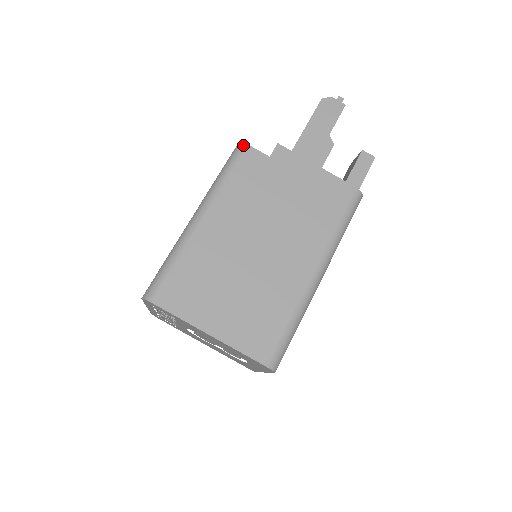
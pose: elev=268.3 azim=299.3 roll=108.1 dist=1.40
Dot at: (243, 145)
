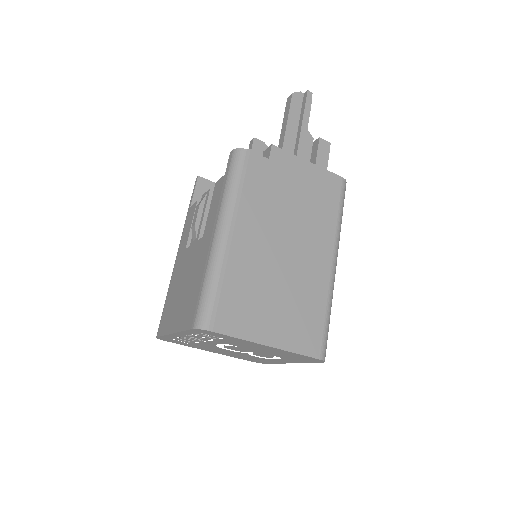
Dot at: (243, 150)
